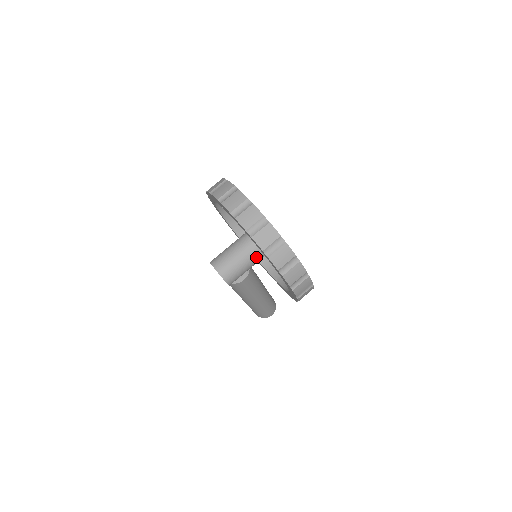
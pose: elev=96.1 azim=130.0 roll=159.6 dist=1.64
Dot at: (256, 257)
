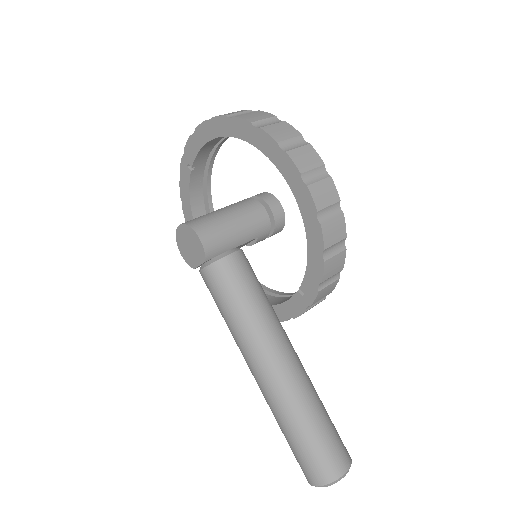
Dot at: (243, 212)
